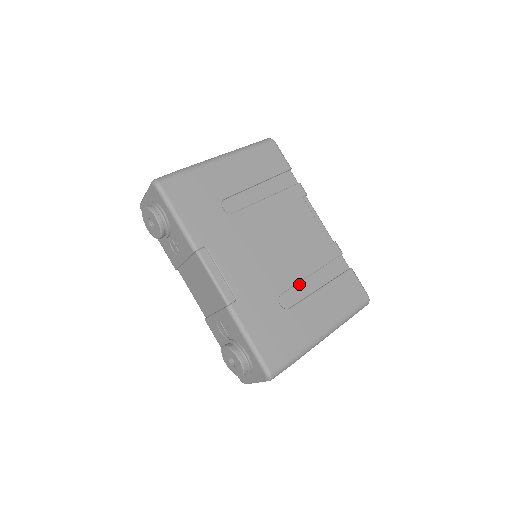
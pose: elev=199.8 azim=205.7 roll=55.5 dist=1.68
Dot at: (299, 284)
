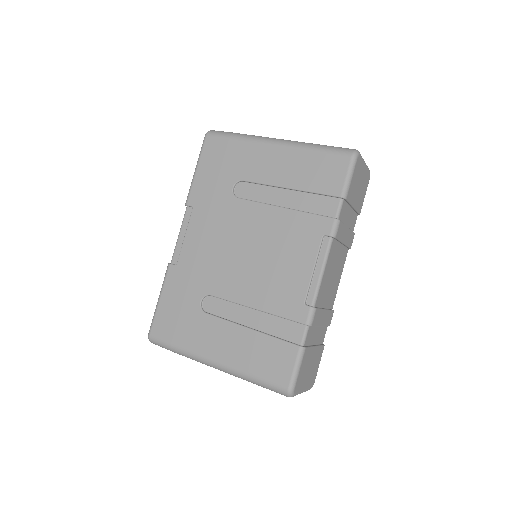
Dot at: (235, 304)
